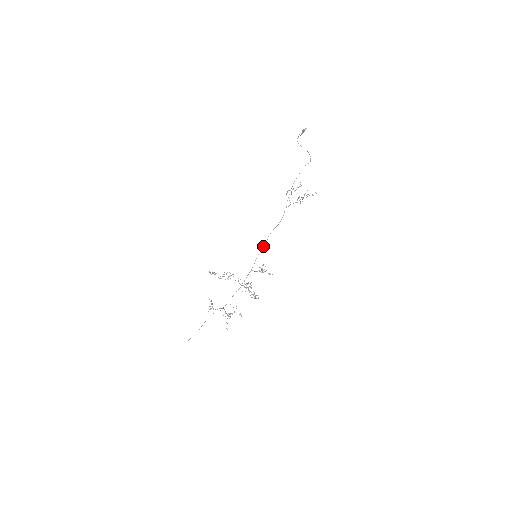
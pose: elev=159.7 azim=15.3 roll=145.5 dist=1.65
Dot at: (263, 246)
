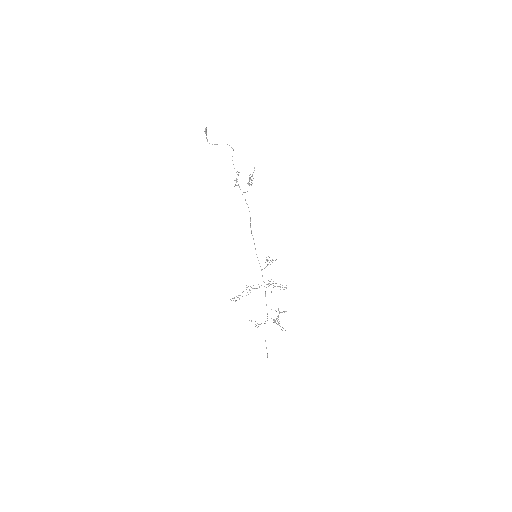
Dot at: (254, 244)
